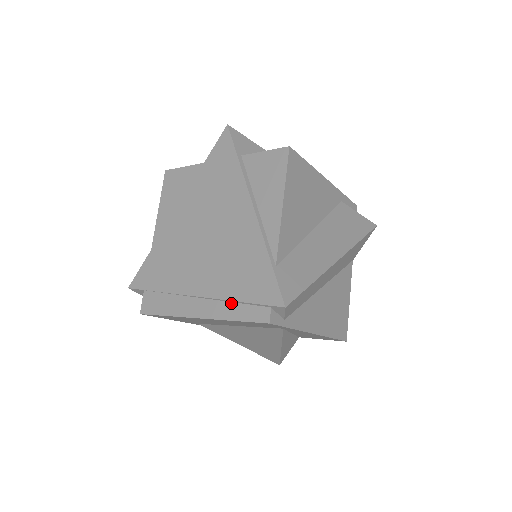
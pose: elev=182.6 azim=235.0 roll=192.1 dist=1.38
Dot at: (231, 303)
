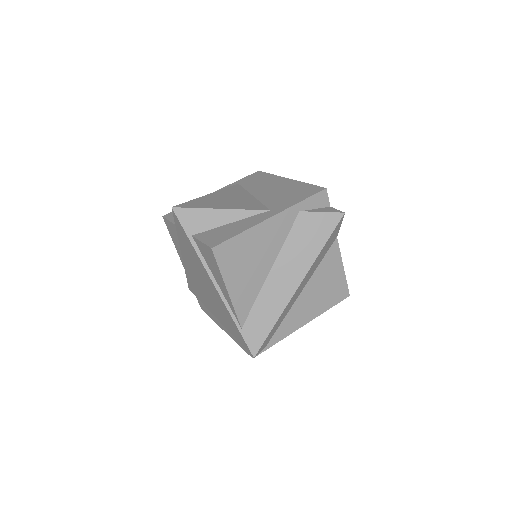
Dot at: occluded
